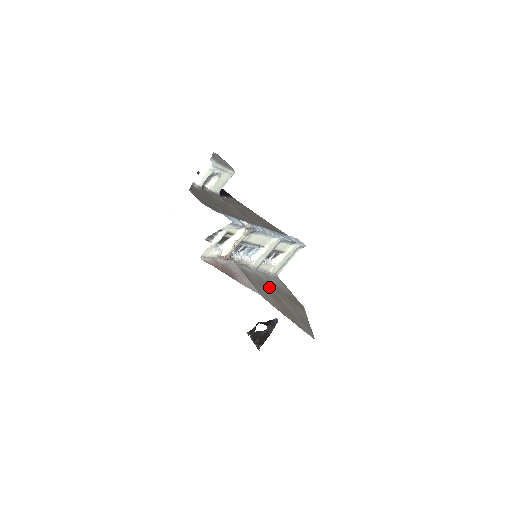
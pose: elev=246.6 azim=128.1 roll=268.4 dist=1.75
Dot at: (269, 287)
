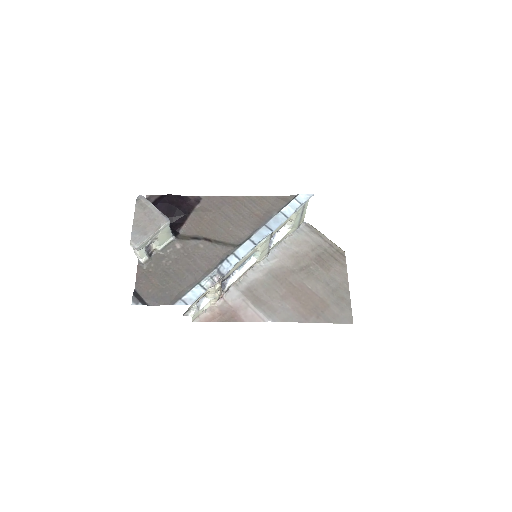
Dot at: (287, 277)
